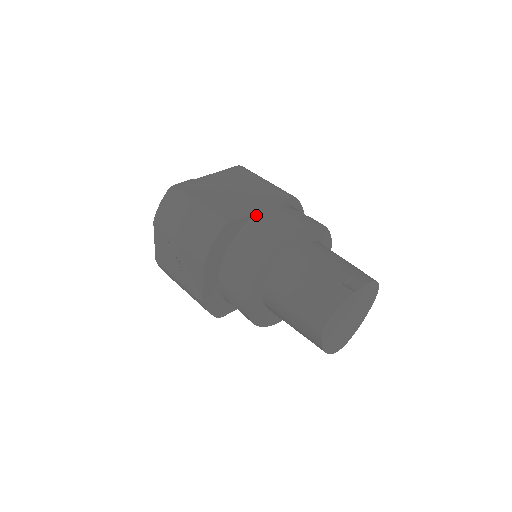
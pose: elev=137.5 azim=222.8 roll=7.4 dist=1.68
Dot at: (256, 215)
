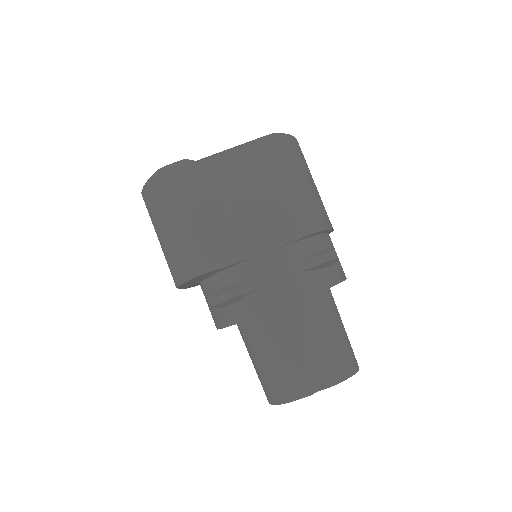
Dot at: (246, 261)
